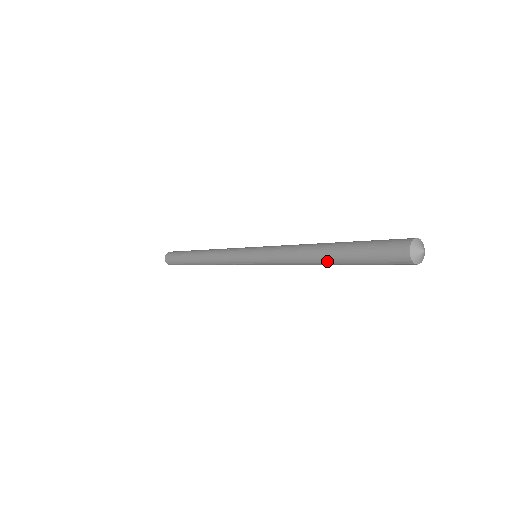
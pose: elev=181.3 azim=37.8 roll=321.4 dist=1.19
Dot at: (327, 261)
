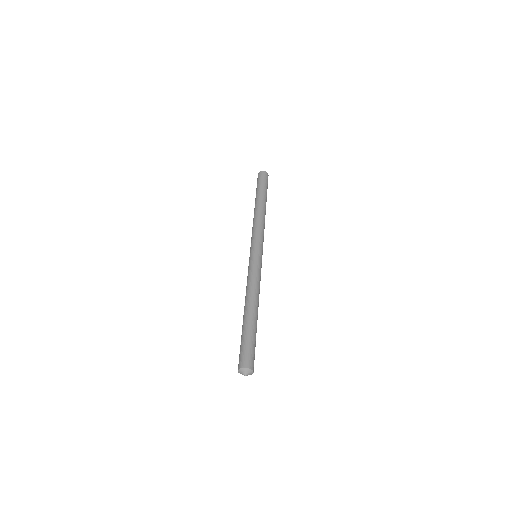
Dot at: occluded
